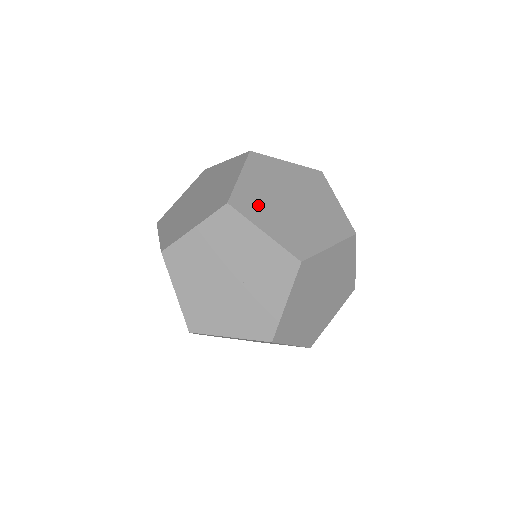
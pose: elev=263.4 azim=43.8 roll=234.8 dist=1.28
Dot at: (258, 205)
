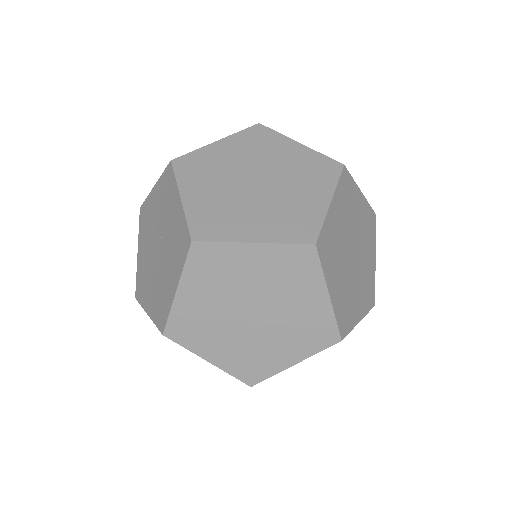
Dot at: (334, 253)
